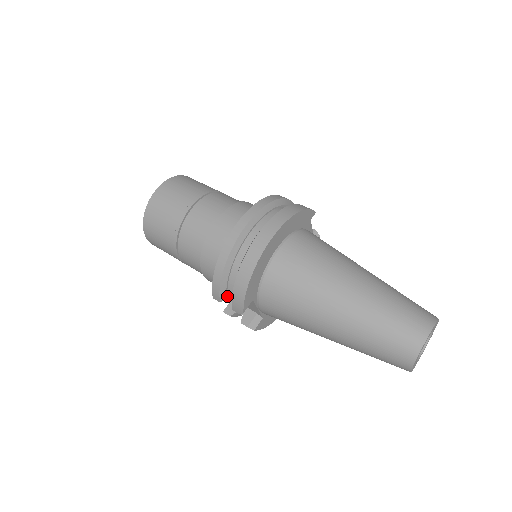
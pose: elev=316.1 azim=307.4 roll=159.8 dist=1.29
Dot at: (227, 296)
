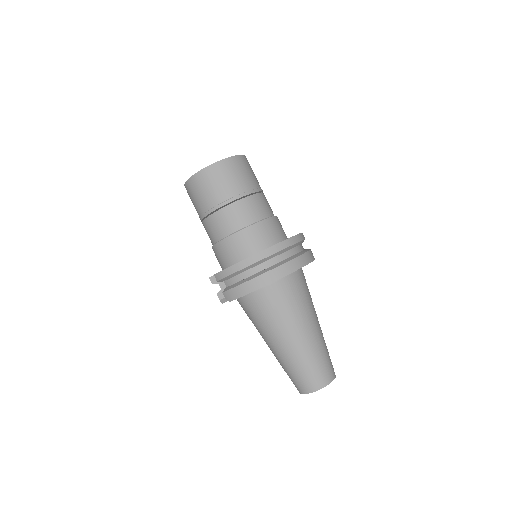
Dot at: (224, 280)
